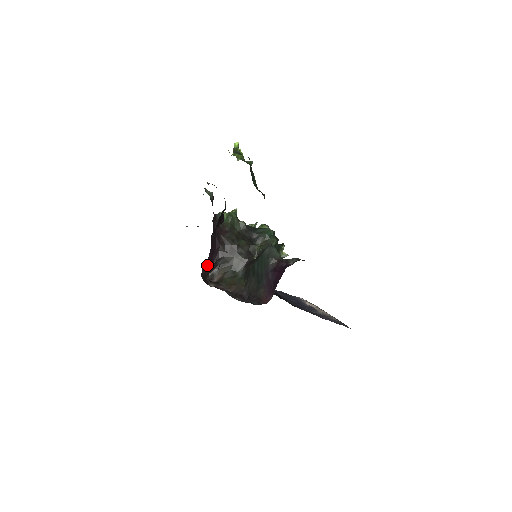
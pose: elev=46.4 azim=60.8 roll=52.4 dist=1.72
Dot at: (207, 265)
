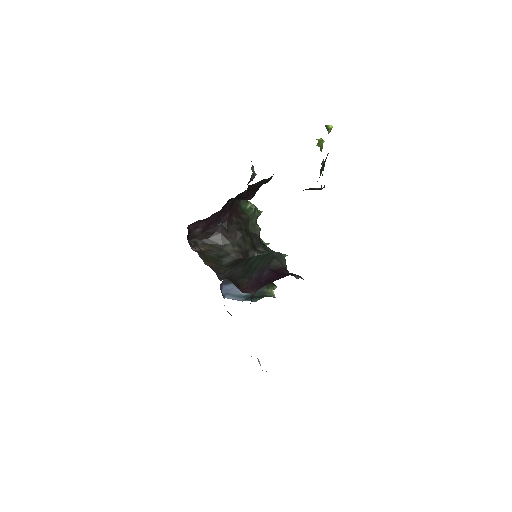
Dot at: (201, 225)
